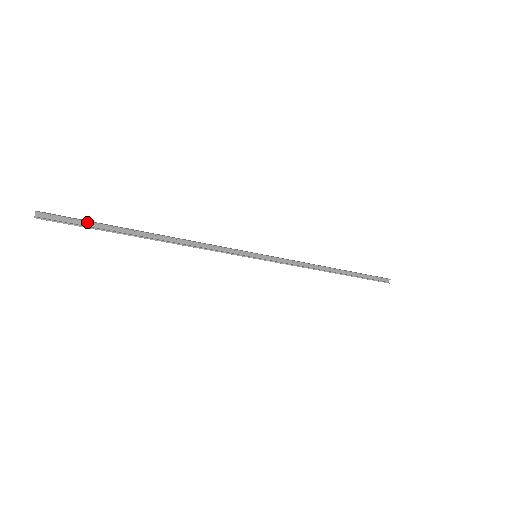
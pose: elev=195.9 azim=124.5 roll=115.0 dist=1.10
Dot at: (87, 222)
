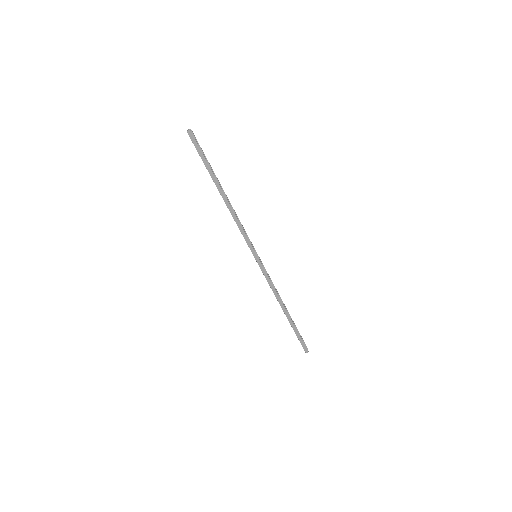
Dot at: (204, 155)
